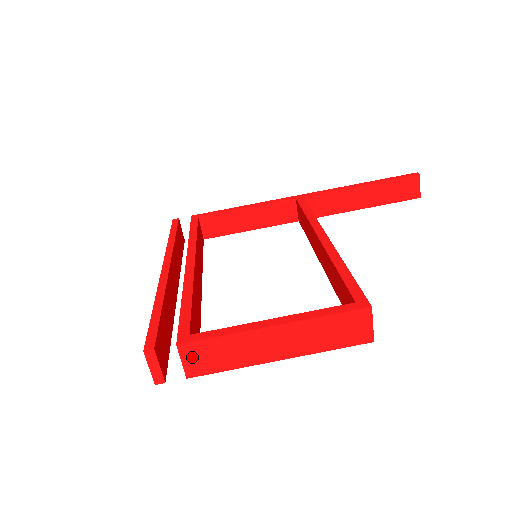
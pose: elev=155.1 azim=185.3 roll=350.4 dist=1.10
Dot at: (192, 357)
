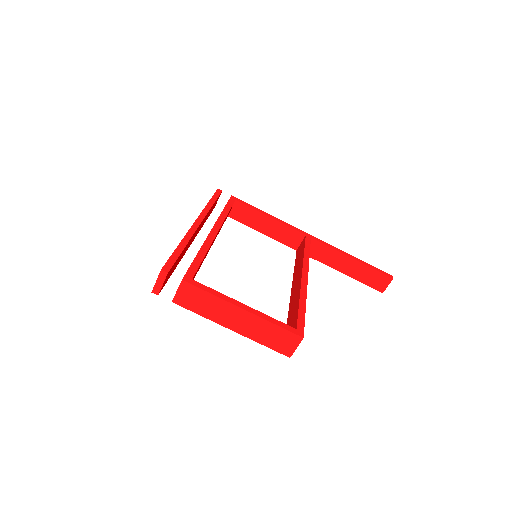
Dot at: (185, 293)
